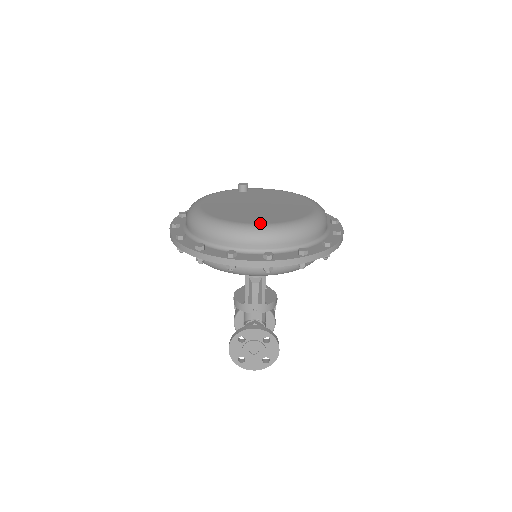
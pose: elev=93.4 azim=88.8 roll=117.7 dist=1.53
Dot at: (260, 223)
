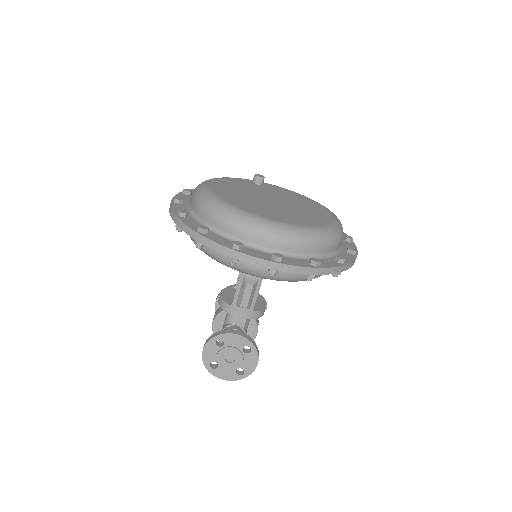
Dot at: (276, 219)
